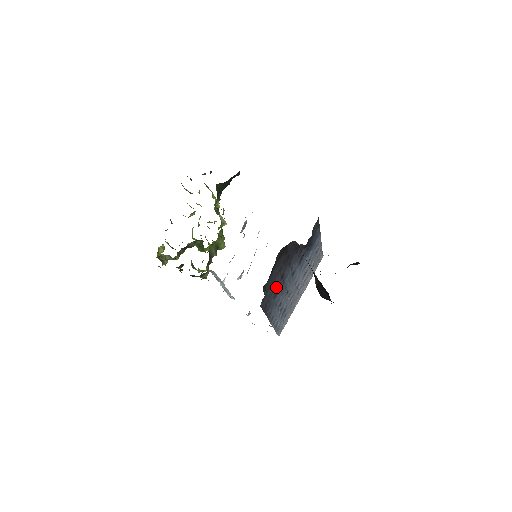
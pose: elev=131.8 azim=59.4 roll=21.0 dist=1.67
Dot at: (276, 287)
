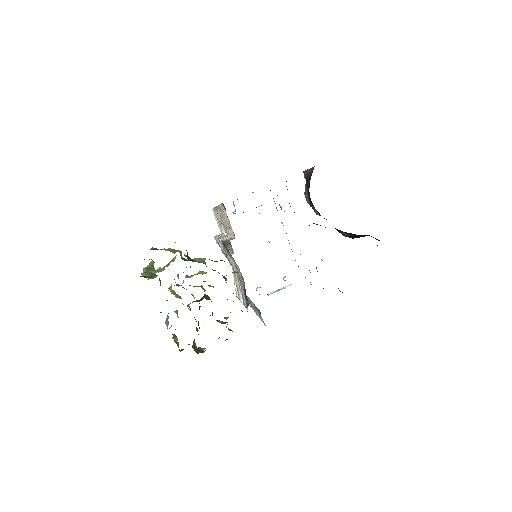
Dot at: occluded
